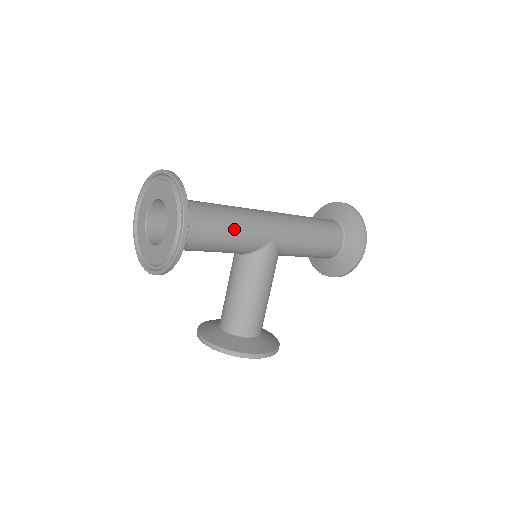
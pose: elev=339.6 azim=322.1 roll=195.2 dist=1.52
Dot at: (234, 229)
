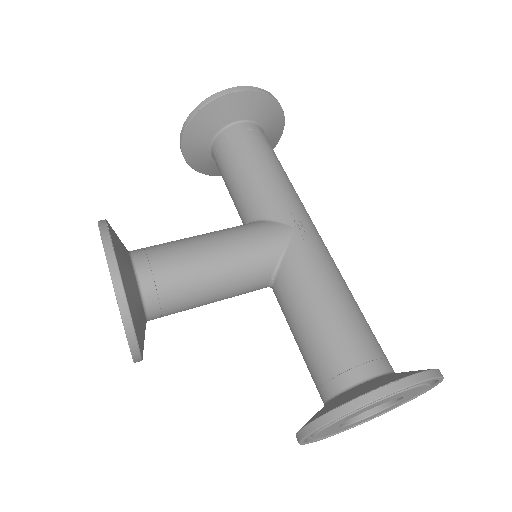
Dot at: (272, 171)
